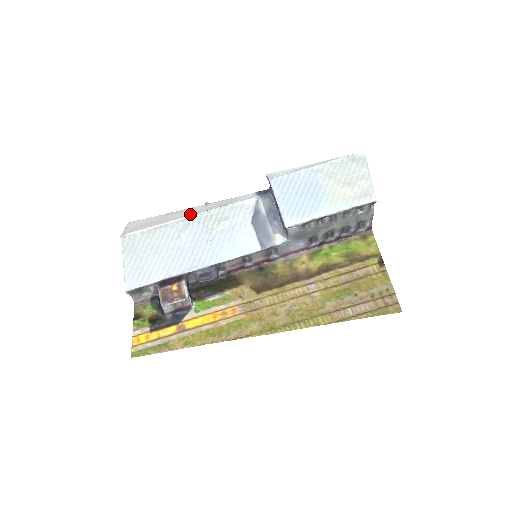
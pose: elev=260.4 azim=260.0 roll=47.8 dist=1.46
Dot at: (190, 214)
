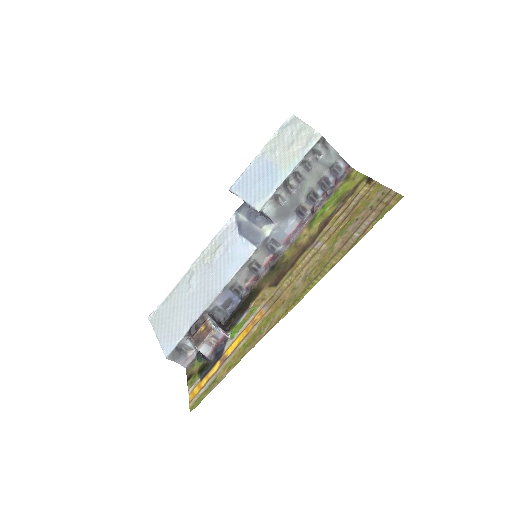
Dot at: (192, 265)
